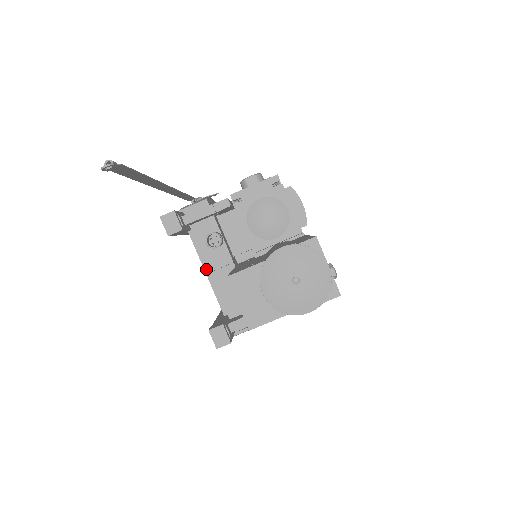
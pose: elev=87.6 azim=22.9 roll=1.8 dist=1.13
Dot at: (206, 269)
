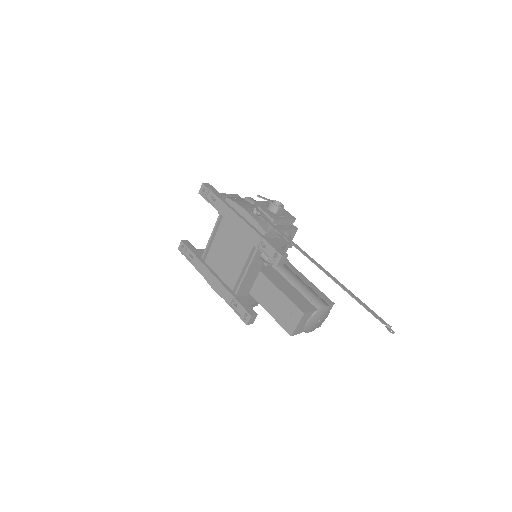
Dot at: (250, 268)
